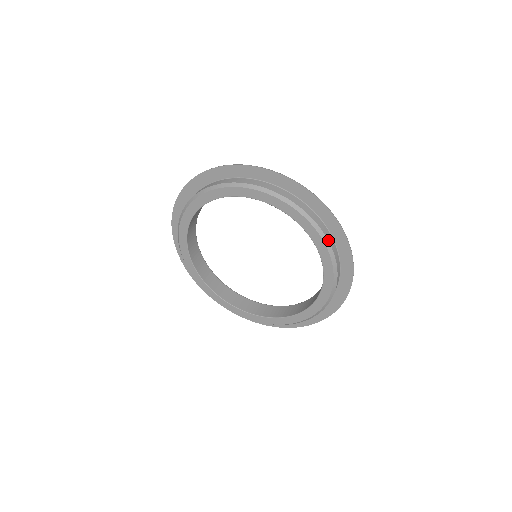
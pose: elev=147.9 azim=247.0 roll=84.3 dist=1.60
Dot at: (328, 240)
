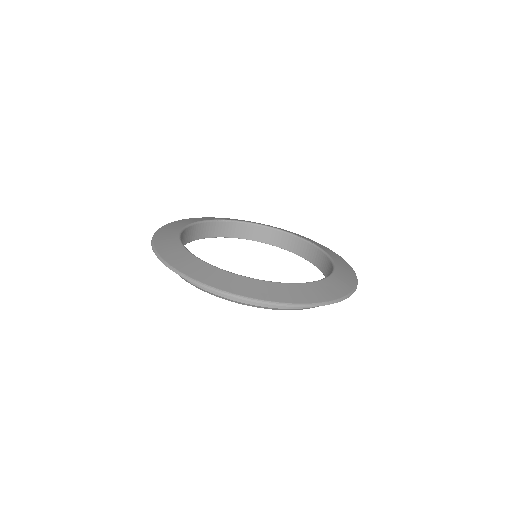
Dot at: occluded
